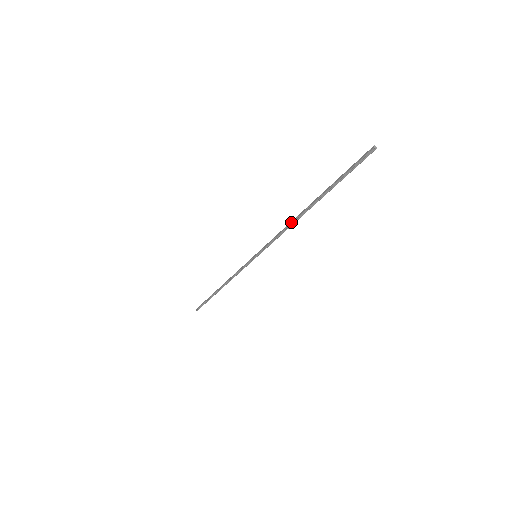
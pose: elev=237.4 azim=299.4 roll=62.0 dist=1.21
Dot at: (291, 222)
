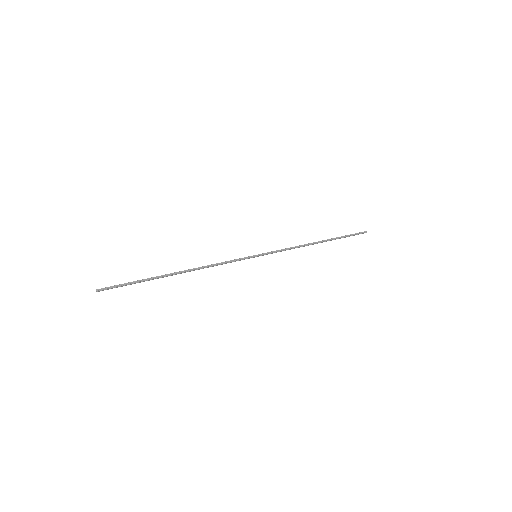
Dot at: (305, 244)
